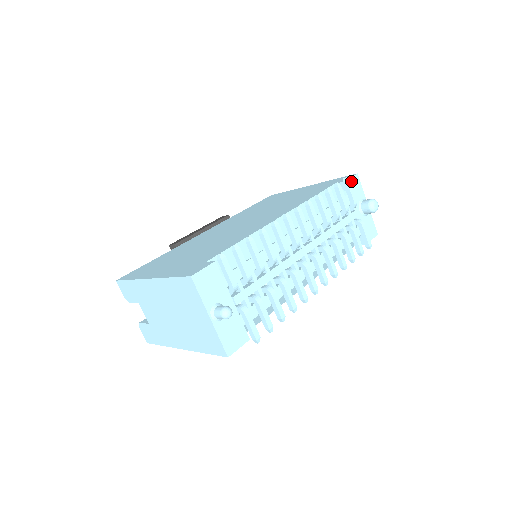
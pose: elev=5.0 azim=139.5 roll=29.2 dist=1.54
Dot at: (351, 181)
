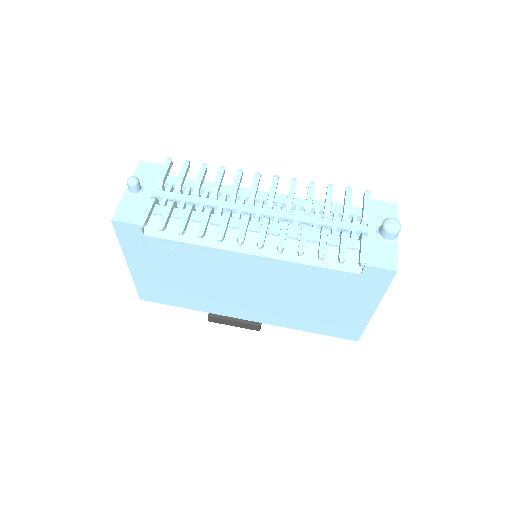
Dot at: (381, 204)
